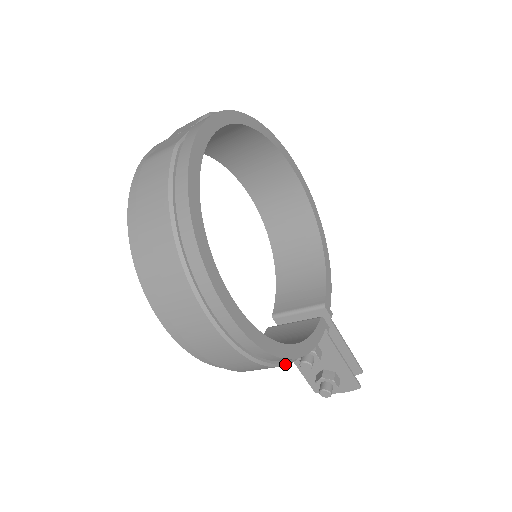
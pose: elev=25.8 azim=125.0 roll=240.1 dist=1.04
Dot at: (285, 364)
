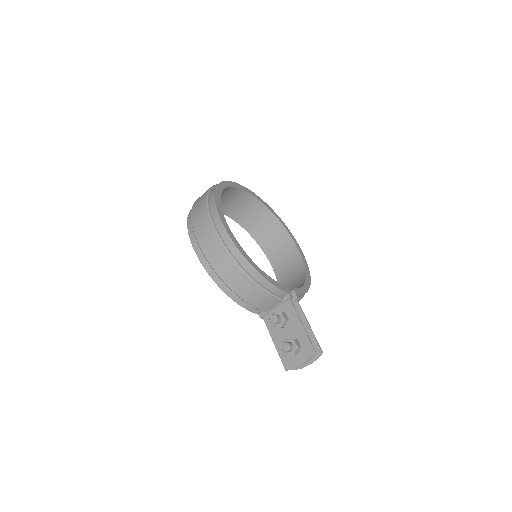
Dot at: (250, 277)
